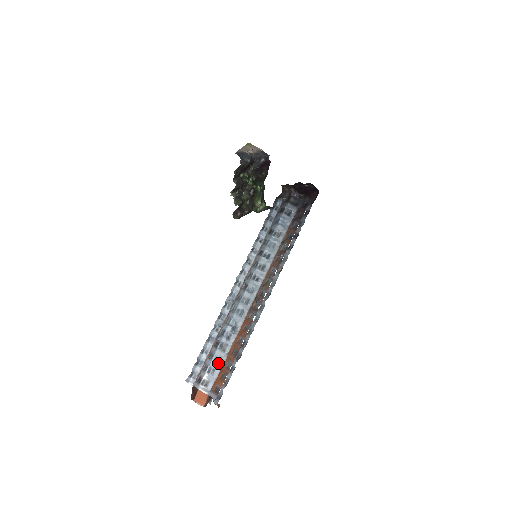
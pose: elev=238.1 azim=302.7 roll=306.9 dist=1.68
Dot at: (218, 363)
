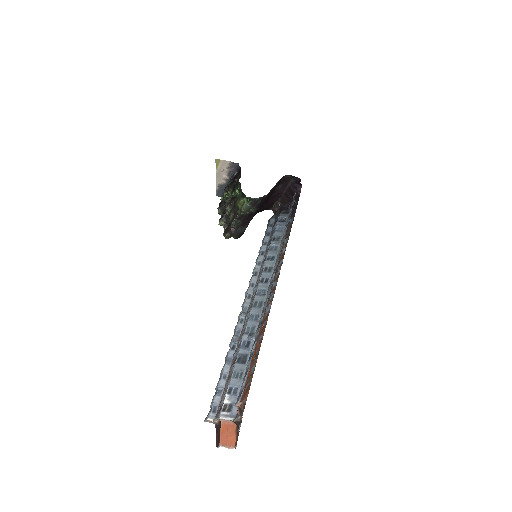
Dot at: (240, 379)
